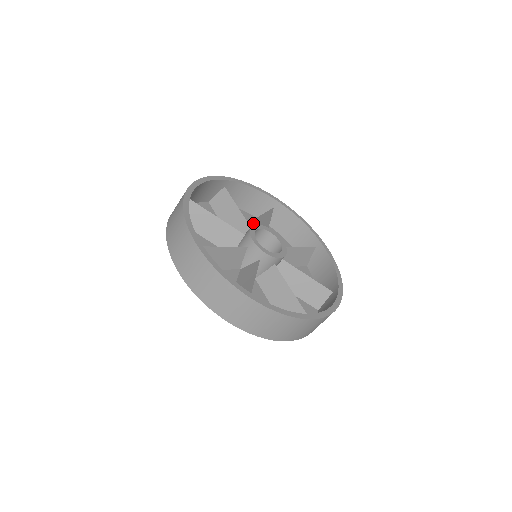
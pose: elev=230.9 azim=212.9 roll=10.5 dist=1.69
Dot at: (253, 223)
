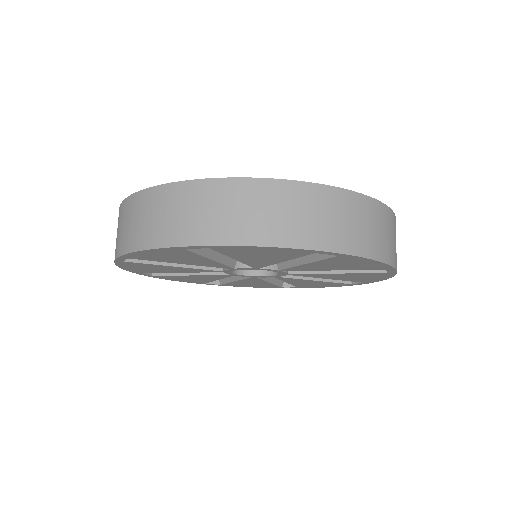
Dot at: occluded
